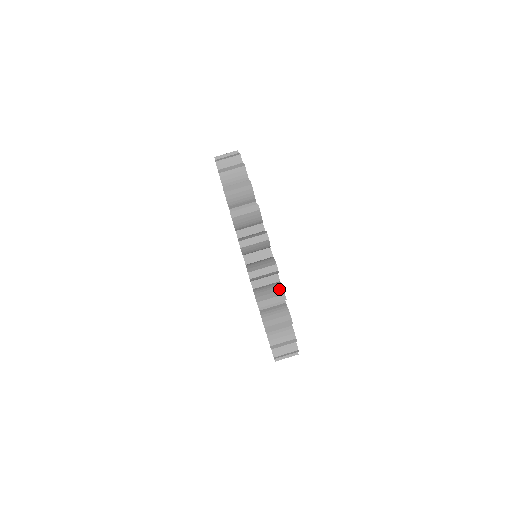
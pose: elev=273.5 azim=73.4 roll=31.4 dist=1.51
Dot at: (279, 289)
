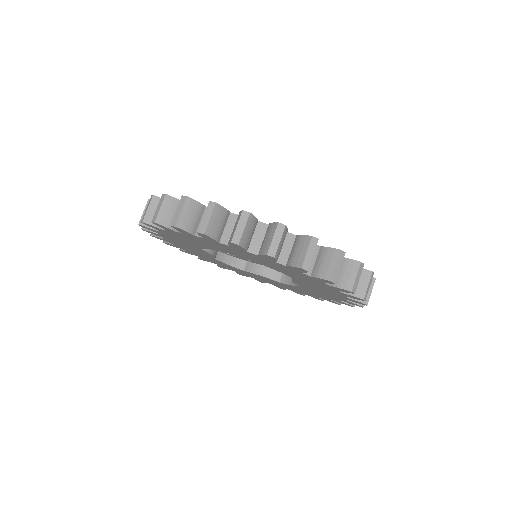
Dot at: occluded
